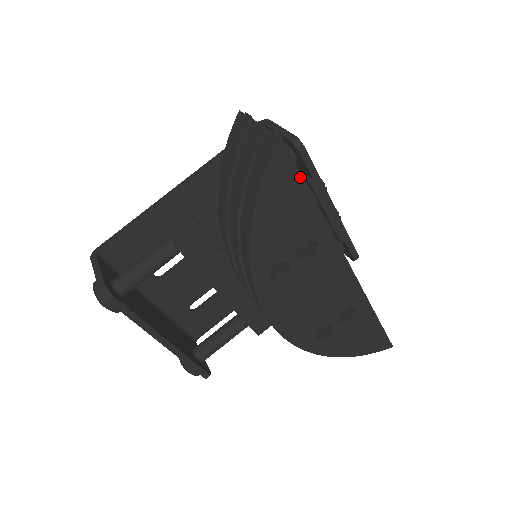
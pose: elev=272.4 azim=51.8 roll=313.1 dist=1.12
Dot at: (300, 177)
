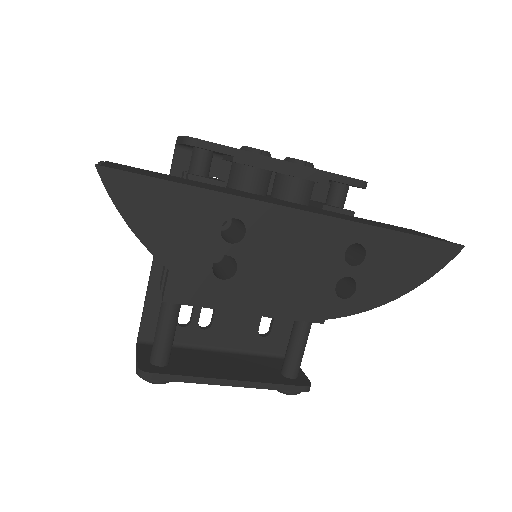
Dot at: (152, 180)
